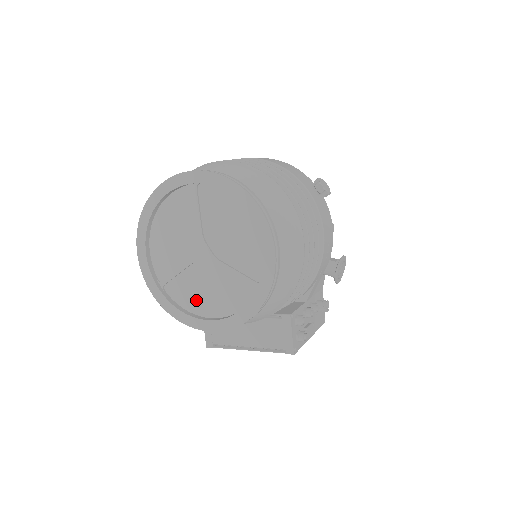
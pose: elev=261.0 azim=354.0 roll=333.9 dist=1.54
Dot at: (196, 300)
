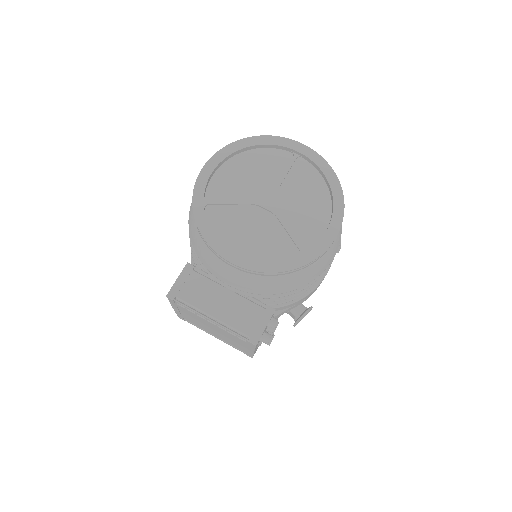
Dot at: (232, 233)
